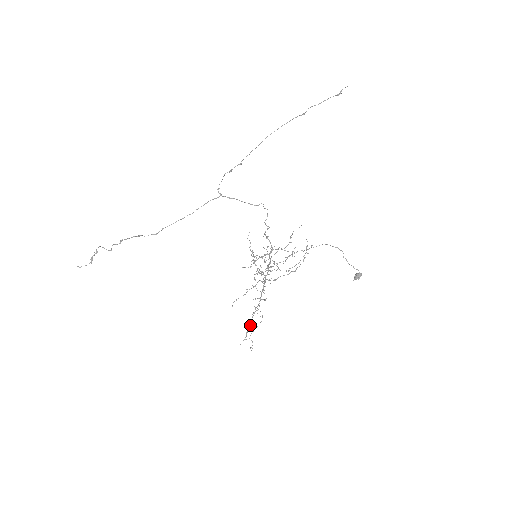
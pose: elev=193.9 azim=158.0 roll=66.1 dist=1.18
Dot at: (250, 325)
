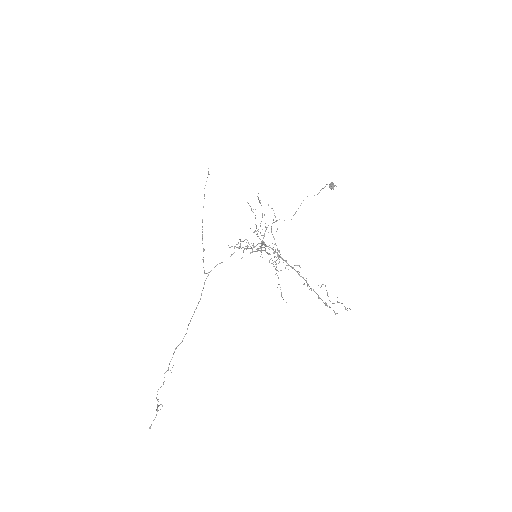
Dot at: occluded
